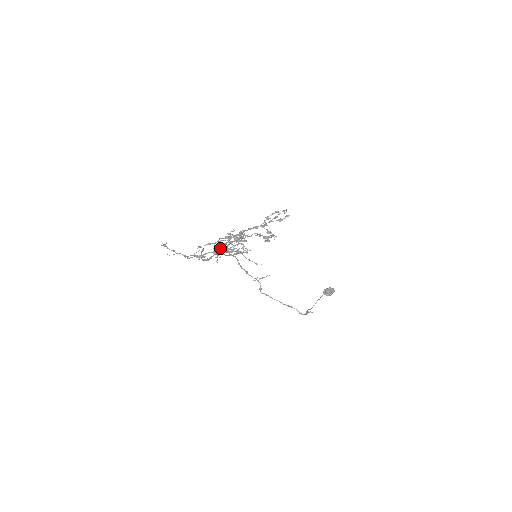
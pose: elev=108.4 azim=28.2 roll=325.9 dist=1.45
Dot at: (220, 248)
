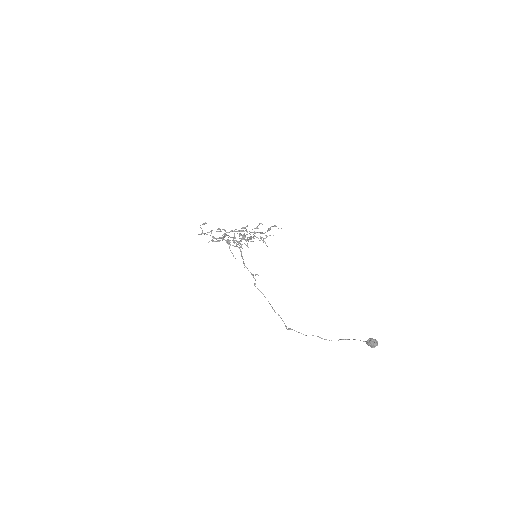
Dot at: occluded
